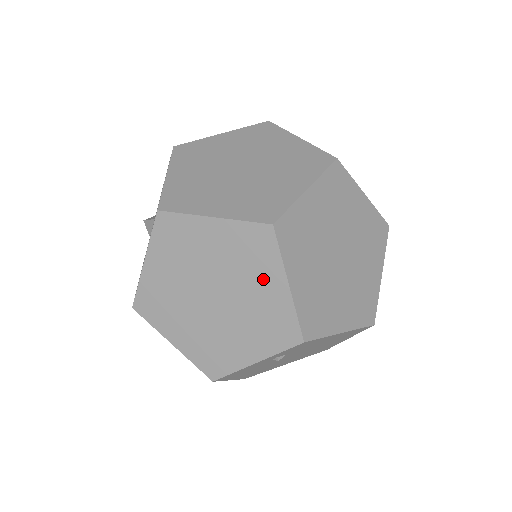
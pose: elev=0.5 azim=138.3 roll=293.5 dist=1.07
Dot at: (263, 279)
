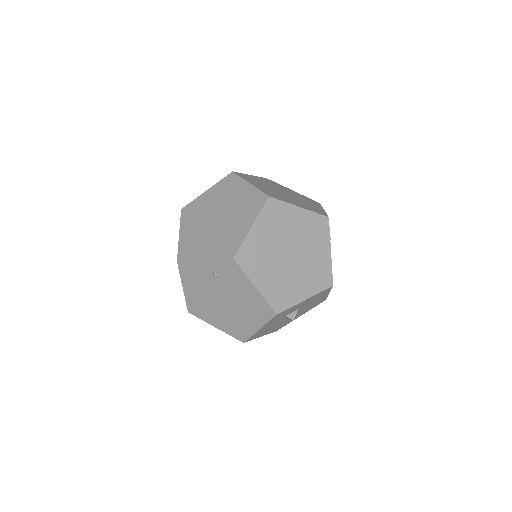
Dot at: (244, 219)
